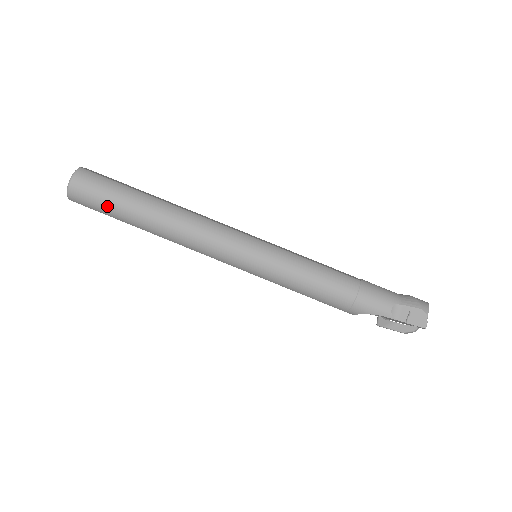
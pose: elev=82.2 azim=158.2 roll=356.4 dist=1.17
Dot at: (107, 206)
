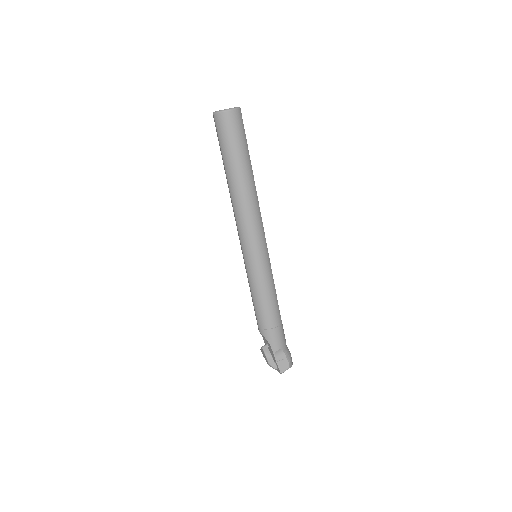
Dot at: (229, 146)
